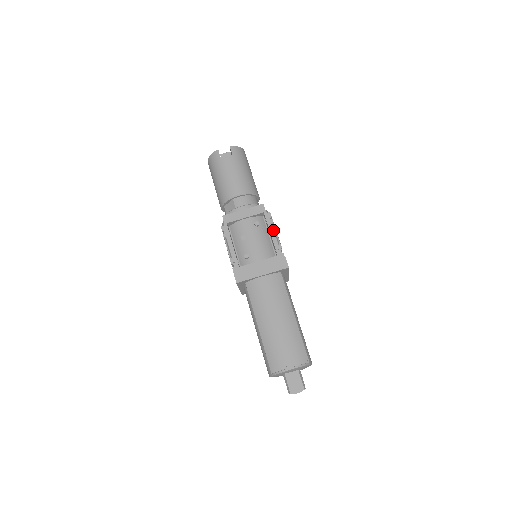
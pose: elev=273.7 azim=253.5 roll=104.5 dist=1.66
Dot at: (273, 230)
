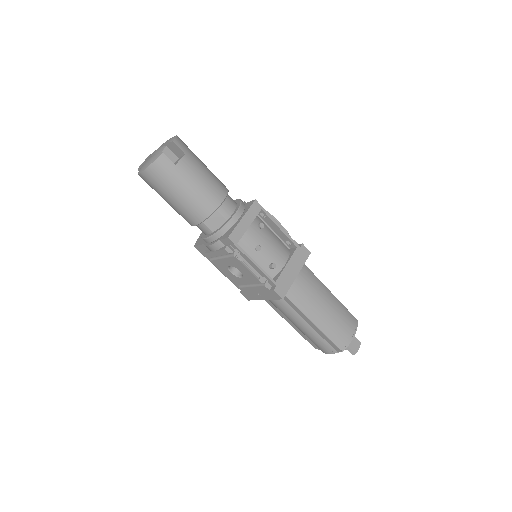
Dot at: occluded
